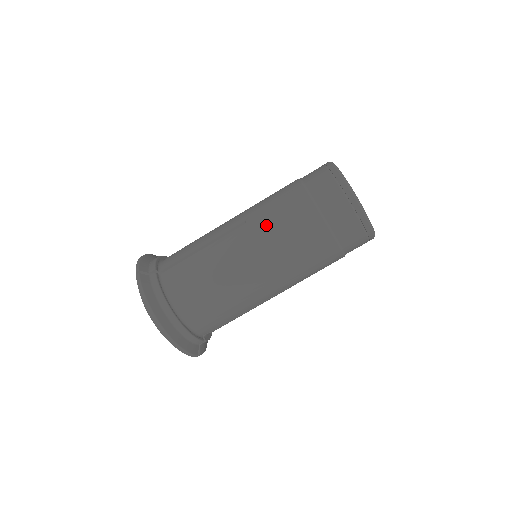
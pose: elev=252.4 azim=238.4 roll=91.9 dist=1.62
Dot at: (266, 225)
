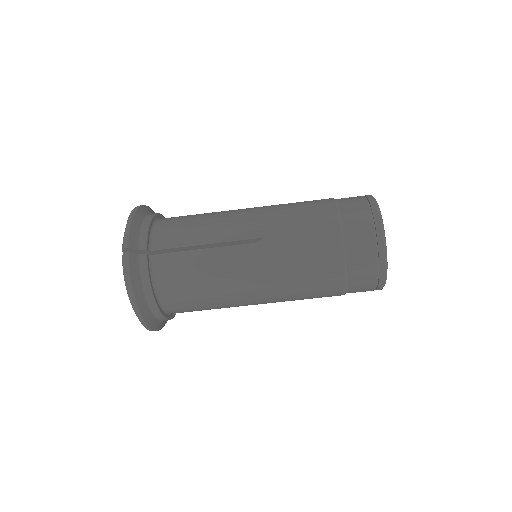
Dot at: (286, 257)
